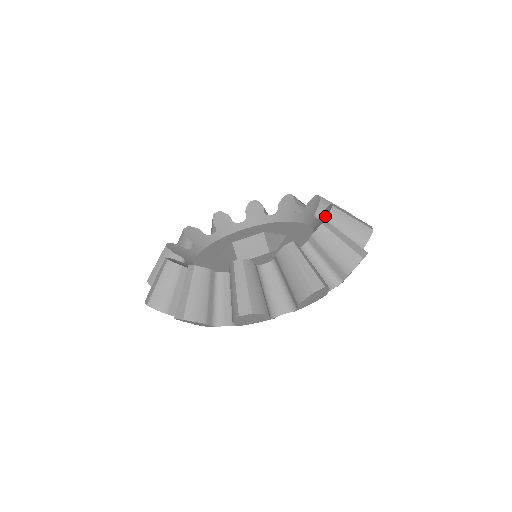
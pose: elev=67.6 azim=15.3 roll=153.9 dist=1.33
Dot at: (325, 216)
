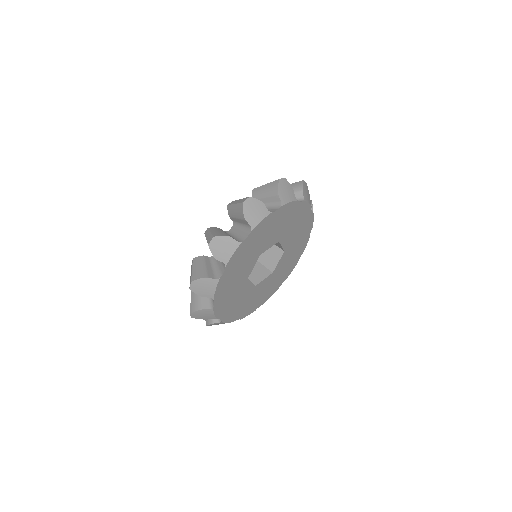
Dot at: occluded
